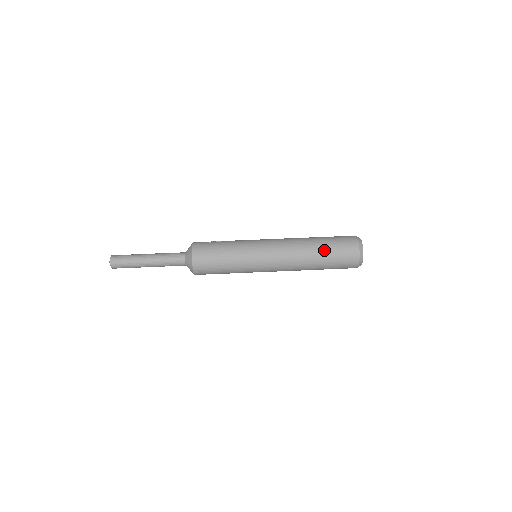
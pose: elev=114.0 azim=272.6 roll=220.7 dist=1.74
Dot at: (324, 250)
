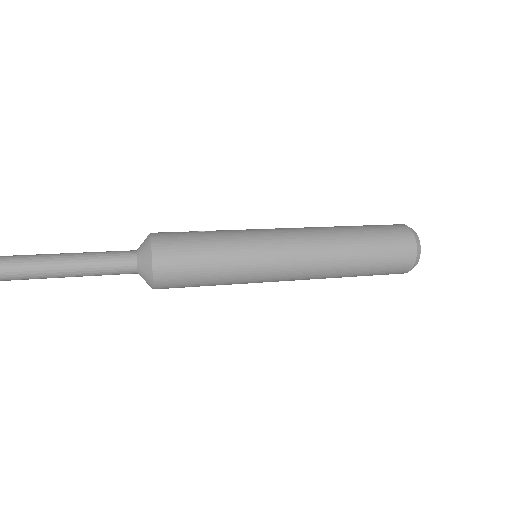
Dot at: (364, 234)
